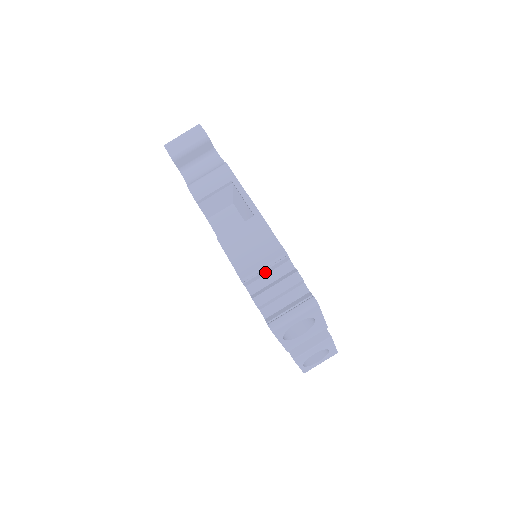
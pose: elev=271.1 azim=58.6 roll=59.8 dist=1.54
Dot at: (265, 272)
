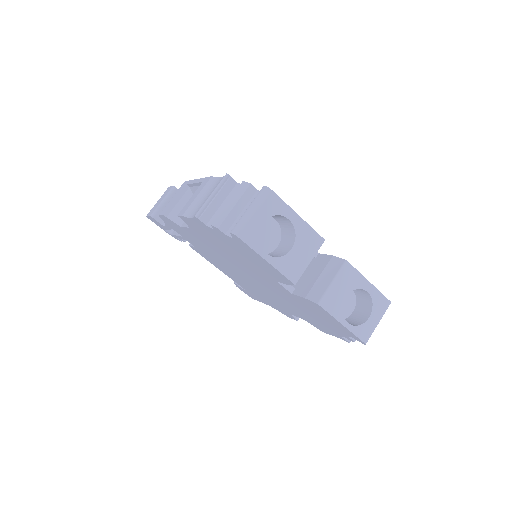
Dot at: (217, 202)
